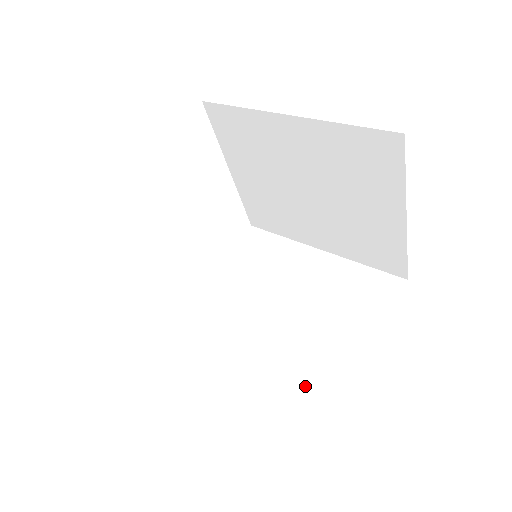
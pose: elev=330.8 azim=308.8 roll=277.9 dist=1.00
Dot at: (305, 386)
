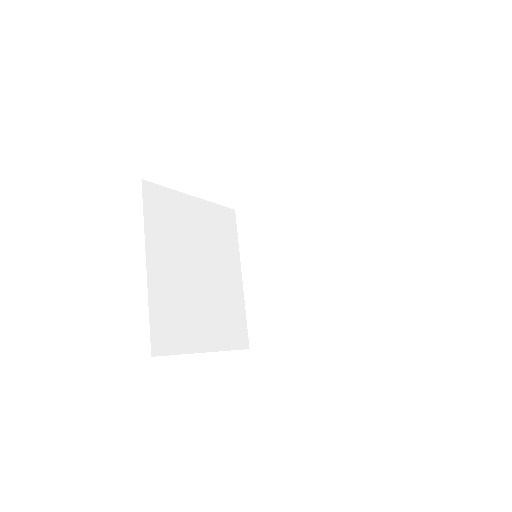
Dot at: (265, 323)
